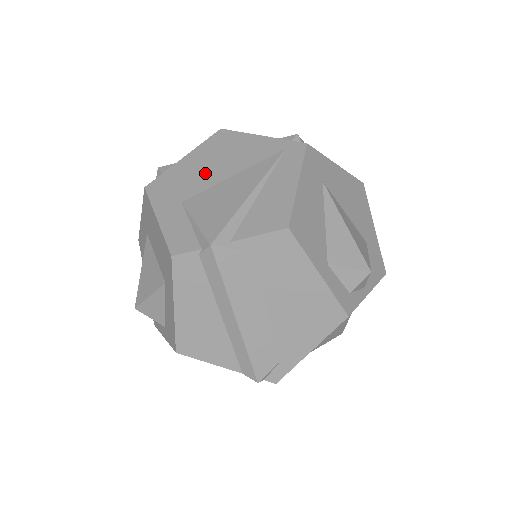
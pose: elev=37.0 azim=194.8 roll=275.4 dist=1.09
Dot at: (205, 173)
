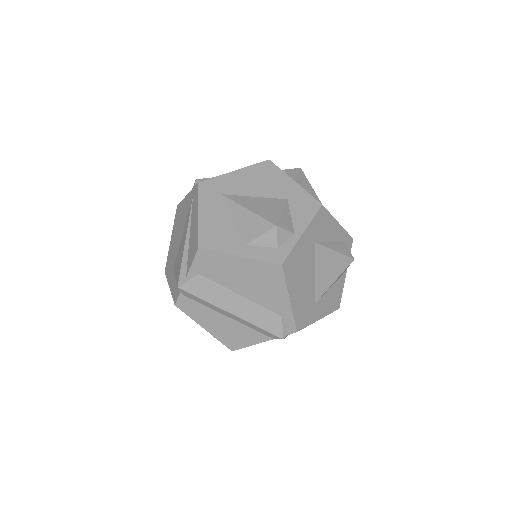
Dot at: (176, 242)
